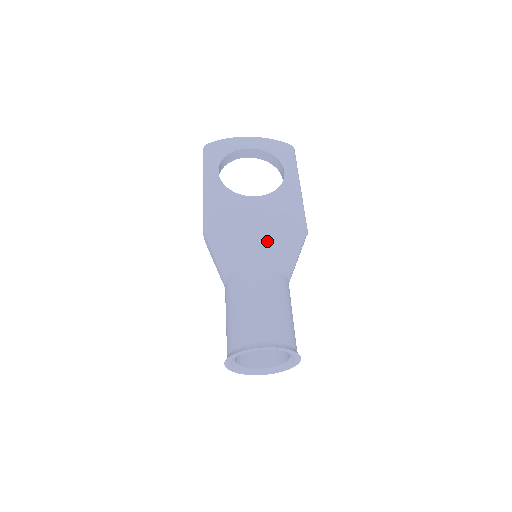
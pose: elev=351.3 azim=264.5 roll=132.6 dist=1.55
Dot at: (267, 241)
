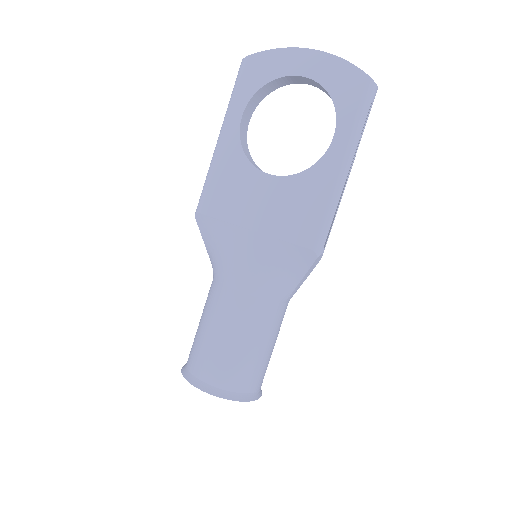
Dot at: (259, 254)
